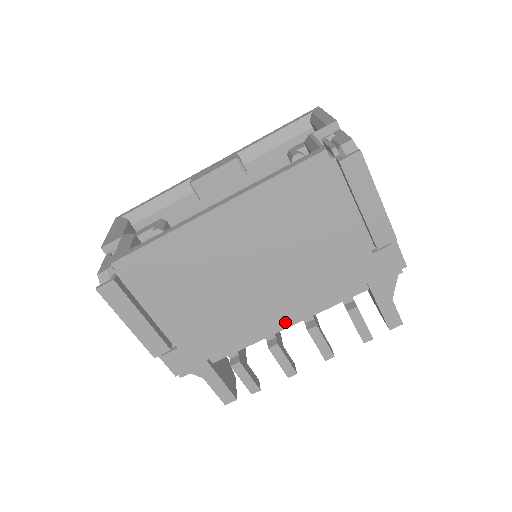
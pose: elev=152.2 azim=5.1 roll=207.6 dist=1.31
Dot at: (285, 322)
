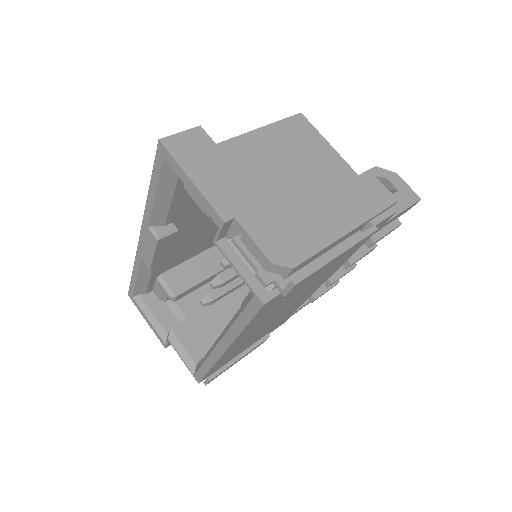
Dot at: (326, 280)
